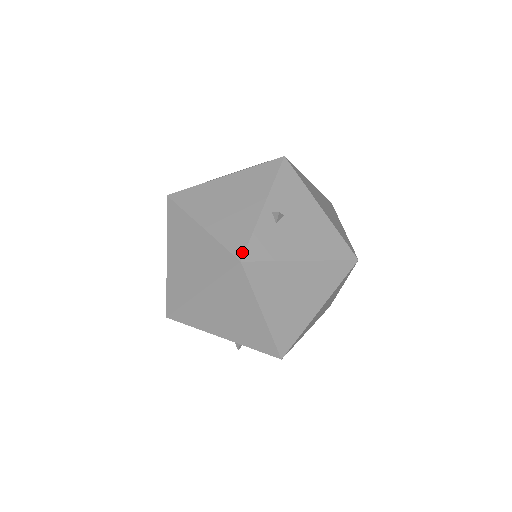
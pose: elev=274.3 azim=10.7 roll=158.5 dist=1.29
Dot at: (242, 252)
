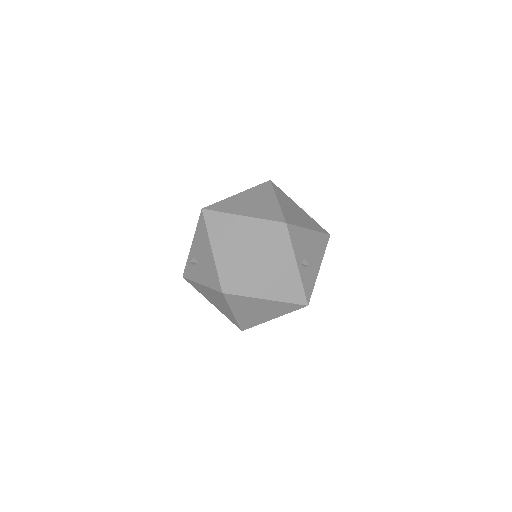
Dot at: (305, 301)
